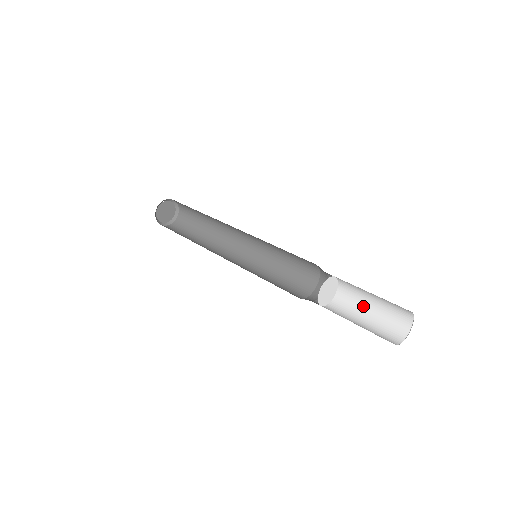
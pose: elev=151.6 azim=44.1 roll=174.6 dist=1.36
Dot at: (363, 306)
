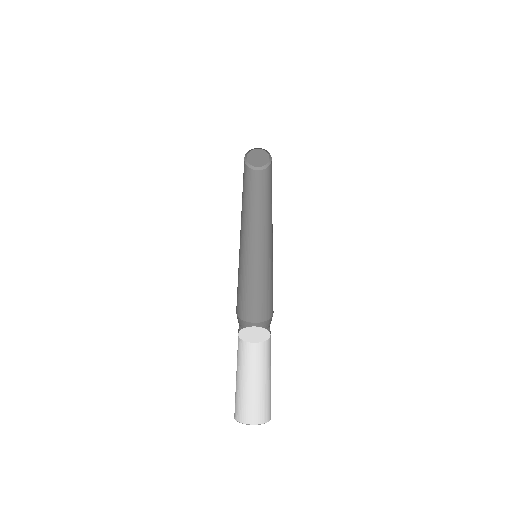
Dot at: (256, 372)
